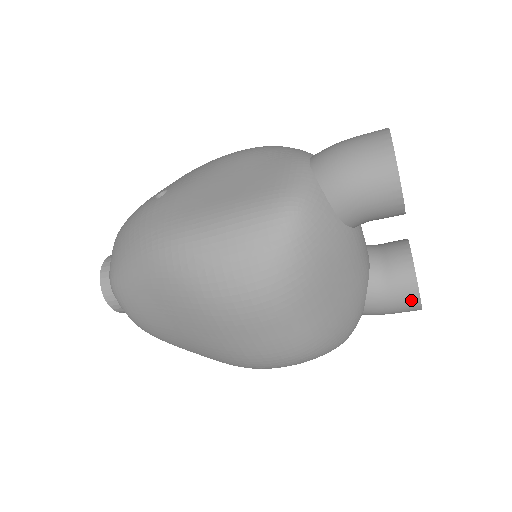
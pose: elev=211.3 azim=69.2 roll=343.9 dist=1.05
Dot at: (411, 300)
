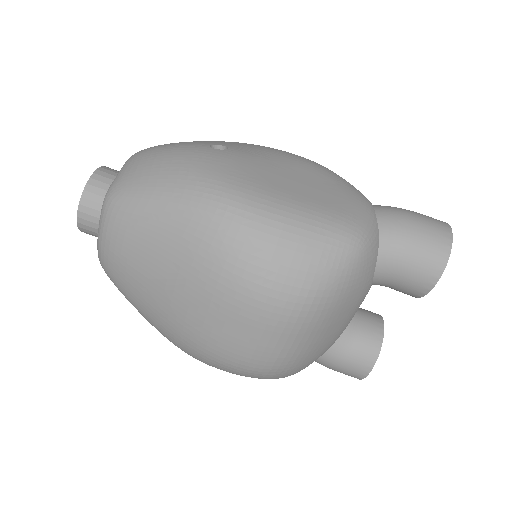
Dot at: (363, 368)
